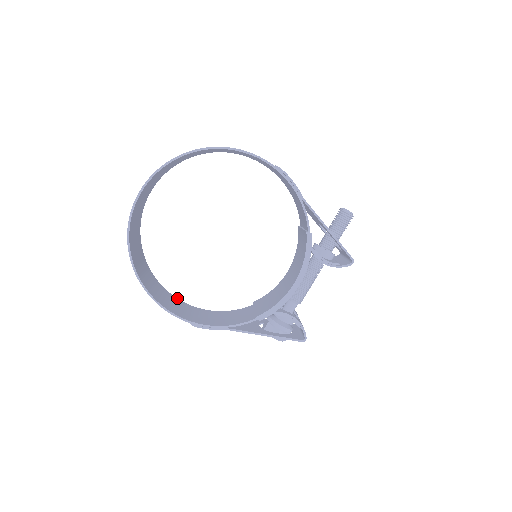
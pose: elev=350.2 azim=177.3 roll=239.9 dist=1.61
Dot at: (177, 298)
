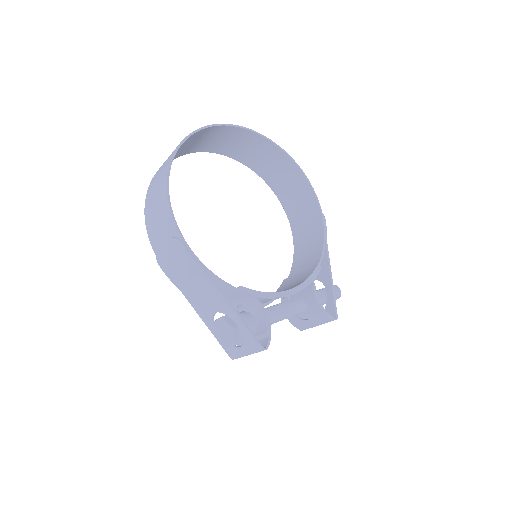
Dot at: occluded
